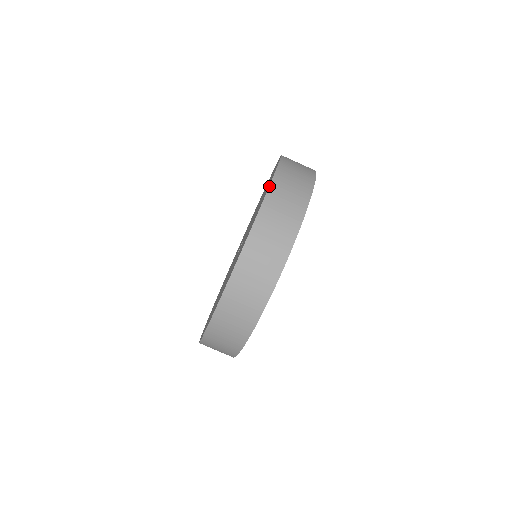
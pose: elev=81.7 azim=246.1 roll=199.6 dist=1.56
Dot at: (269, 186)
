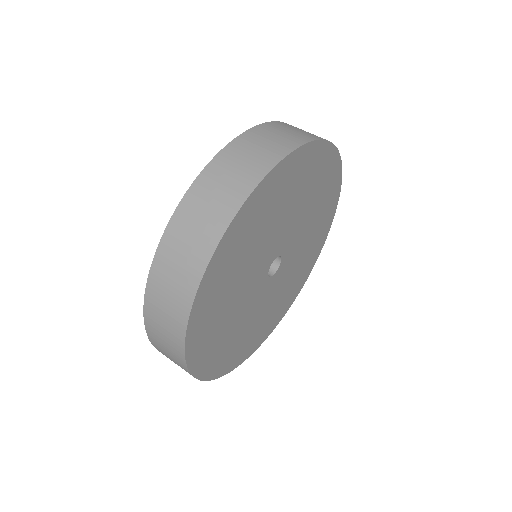
Dot at: occluded
